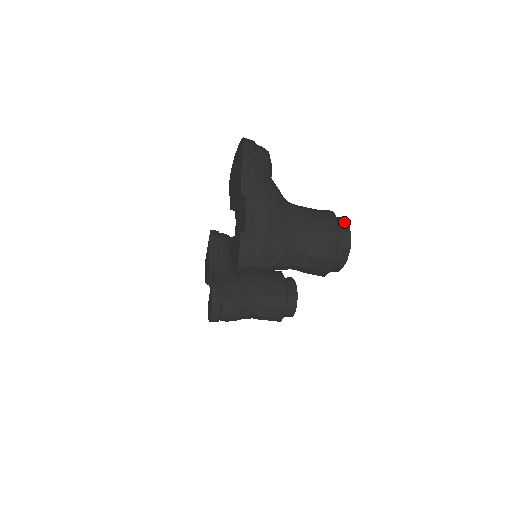
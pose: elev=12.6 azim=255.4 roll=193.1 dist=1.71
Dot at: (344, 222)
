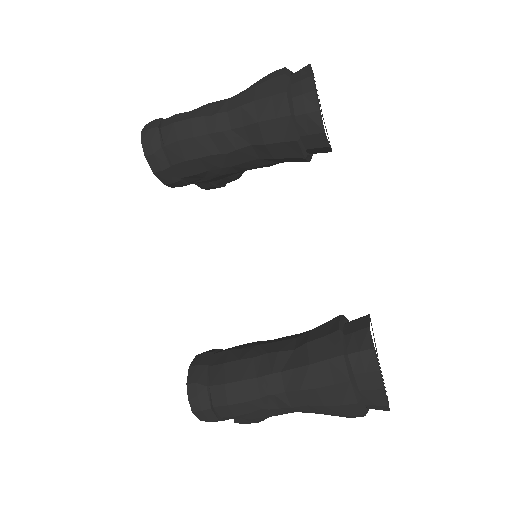
Dot at: occluded
